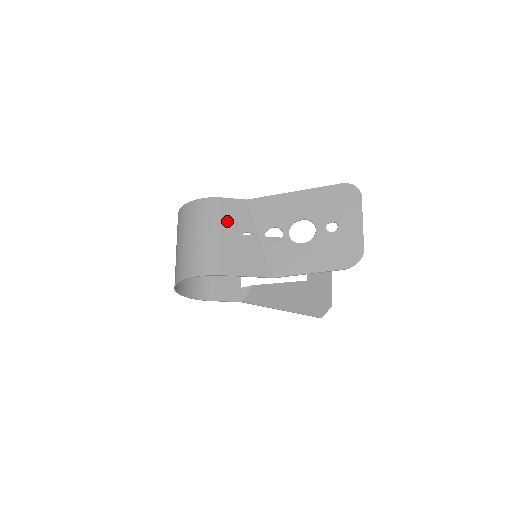
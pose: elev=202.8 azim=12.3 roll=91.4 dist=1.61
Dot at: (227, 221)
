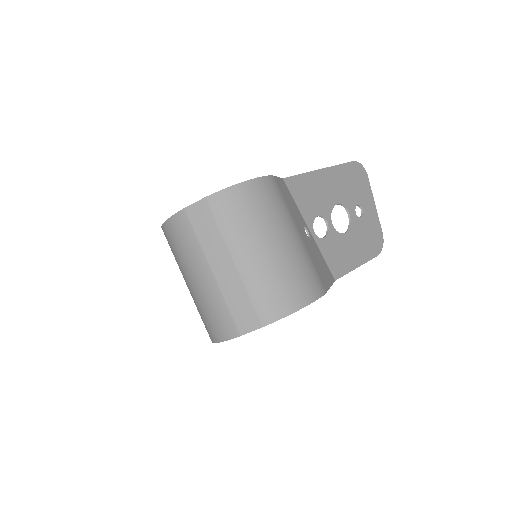
Dot at: (292, 212)
